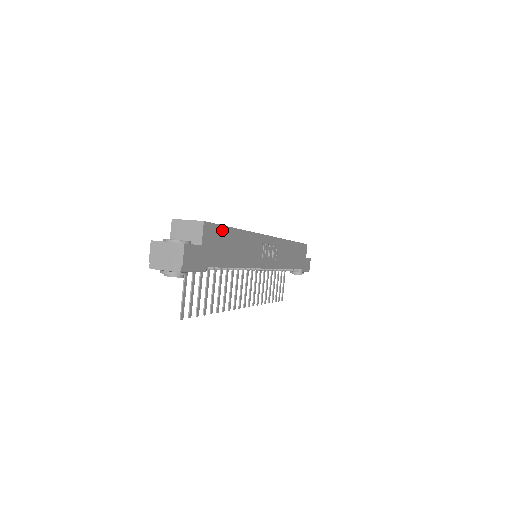
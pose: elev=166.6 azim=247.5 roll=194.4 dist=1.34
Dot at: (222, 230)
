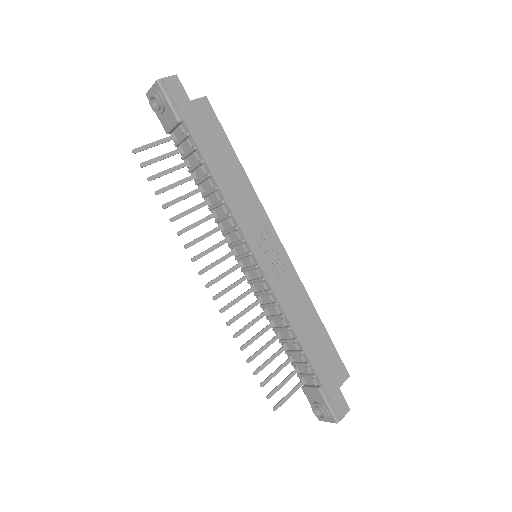
Dot at: (220, 131)
